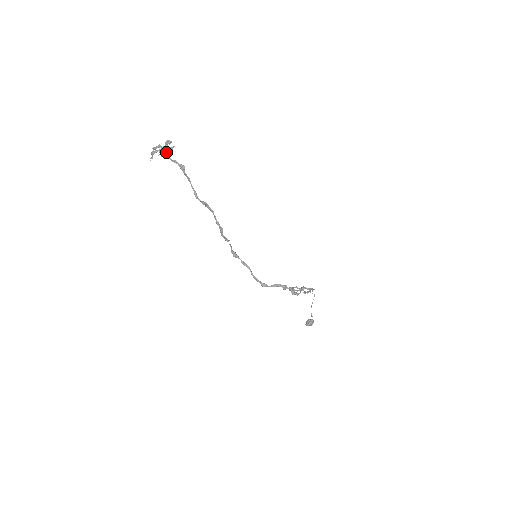
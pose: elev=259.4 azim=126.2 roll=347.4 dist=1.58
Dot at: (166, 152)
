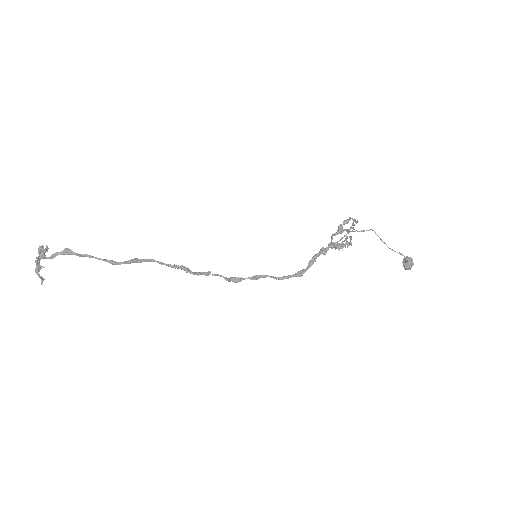
Dot at: (39, 257)
